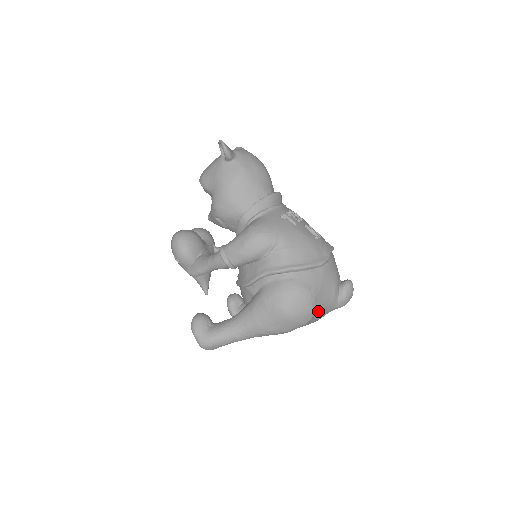
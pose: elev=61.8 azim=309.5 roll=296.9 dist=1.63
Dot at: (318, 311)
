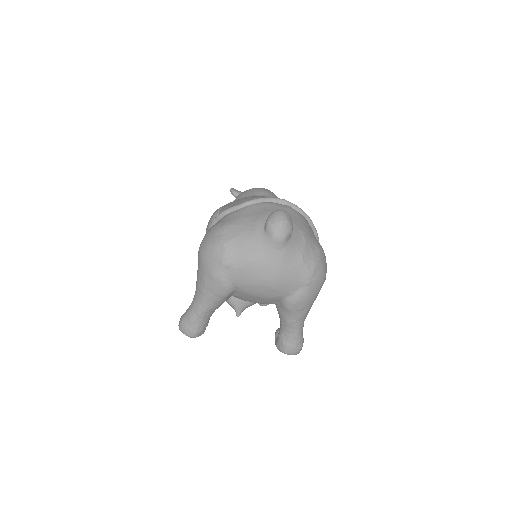
Dot at: (236, 244)
